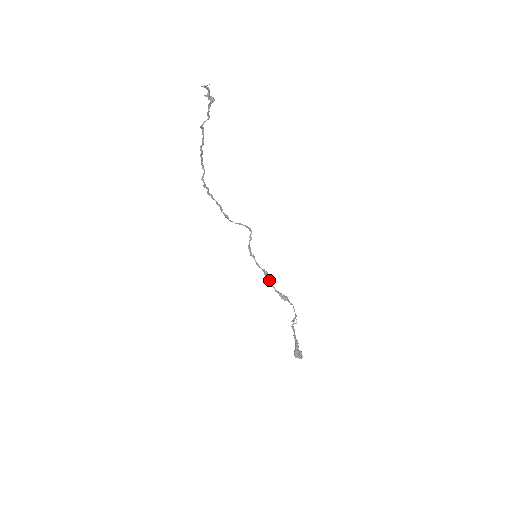
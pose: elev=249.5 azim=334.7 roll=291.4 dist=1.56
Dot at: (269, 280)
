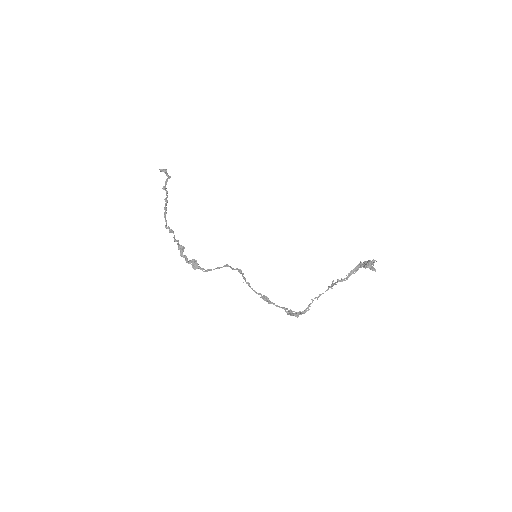
Dot at: (272, 302)
